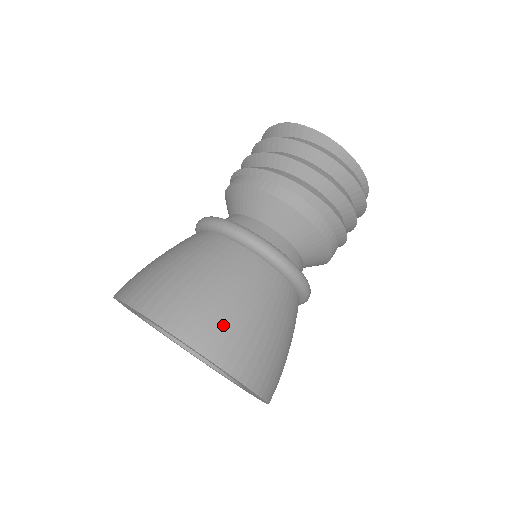
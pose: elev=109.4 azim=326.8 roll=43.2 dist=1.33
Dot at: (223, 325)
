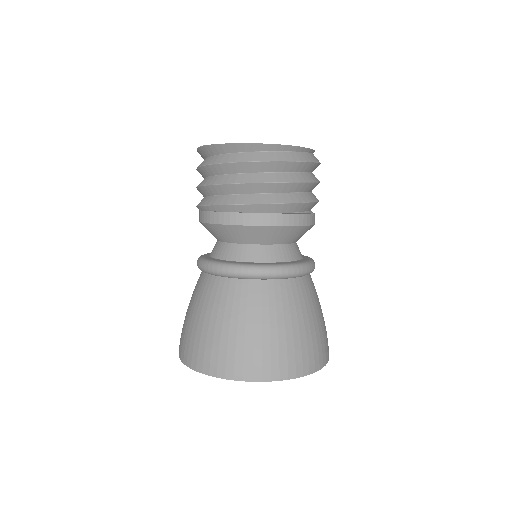
Dot at: (245, 352)
